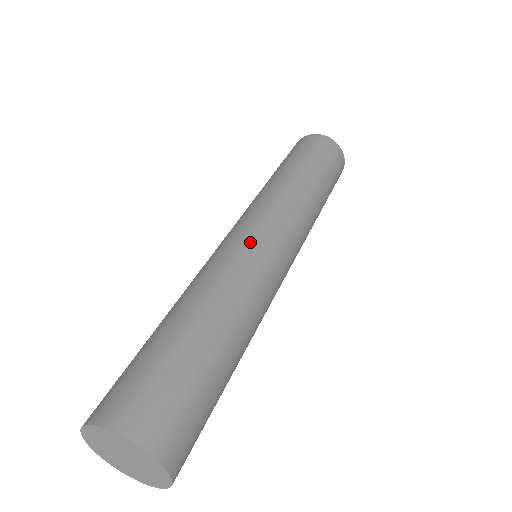
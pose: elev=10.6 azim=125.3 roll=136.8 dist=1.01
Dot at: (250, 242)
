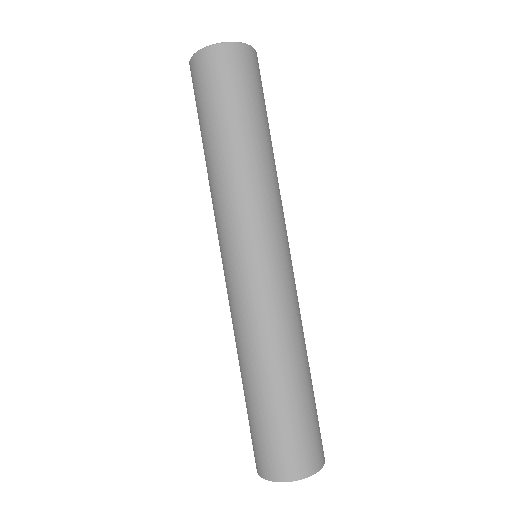
Dot at: (288, 272)
